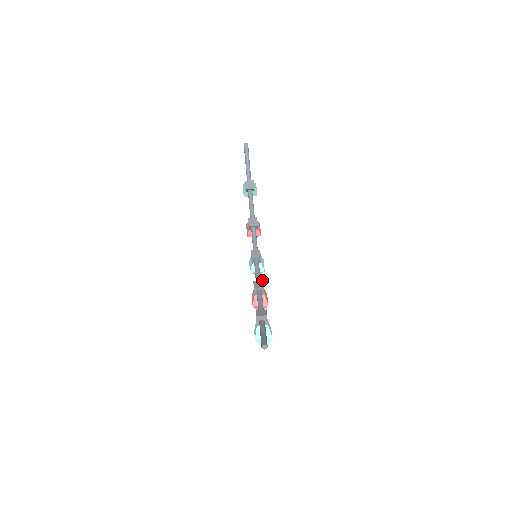
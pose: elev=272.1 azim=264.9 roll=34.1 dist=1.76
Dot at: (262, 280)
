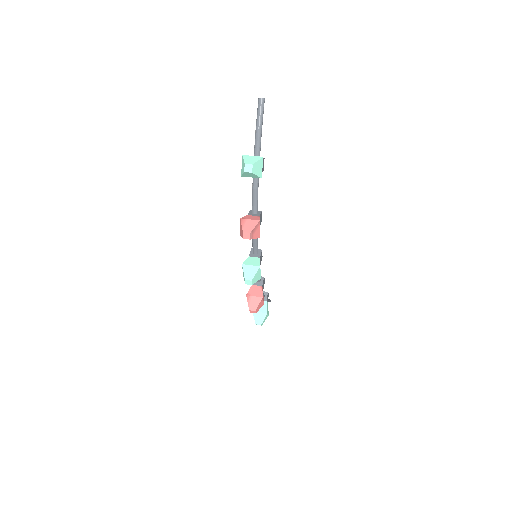
Dot at: occluded
